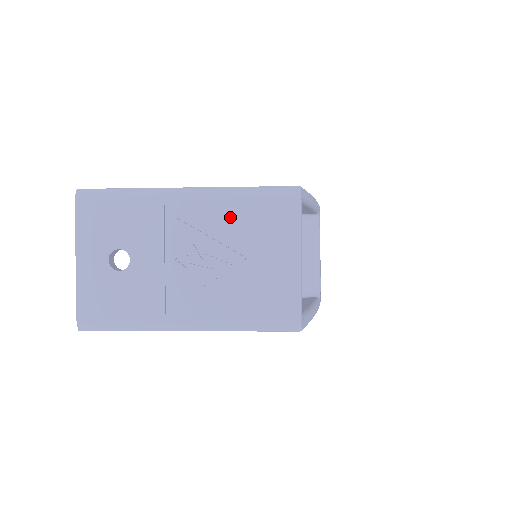
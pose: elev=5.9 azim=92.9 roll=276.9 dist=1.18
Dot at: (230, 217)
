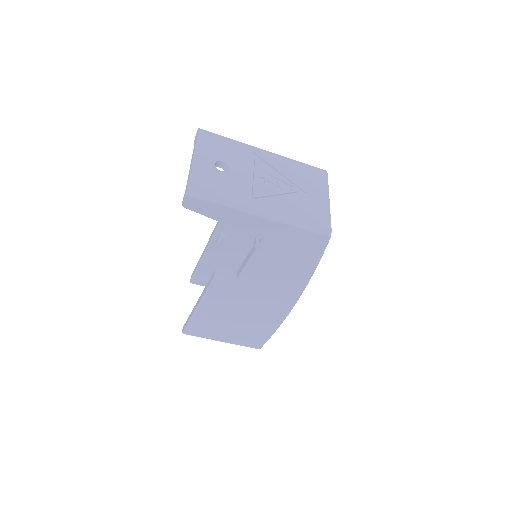
Dot at: (290, 169)
